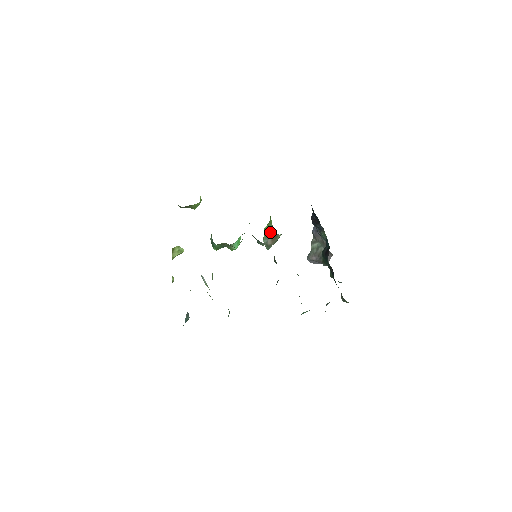
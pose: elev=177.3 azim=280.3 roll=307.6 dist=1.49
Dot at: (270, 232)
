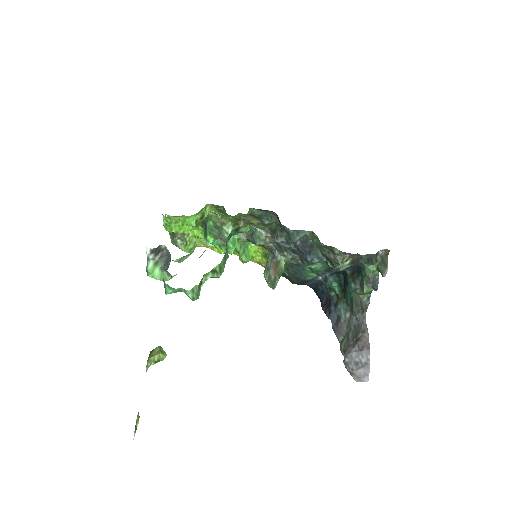
Dot at: (269, 262)
